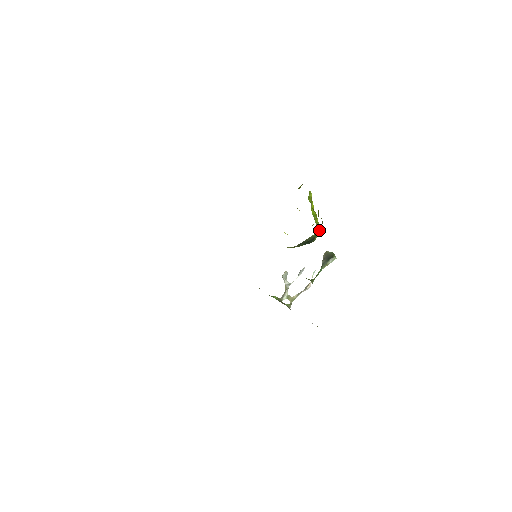
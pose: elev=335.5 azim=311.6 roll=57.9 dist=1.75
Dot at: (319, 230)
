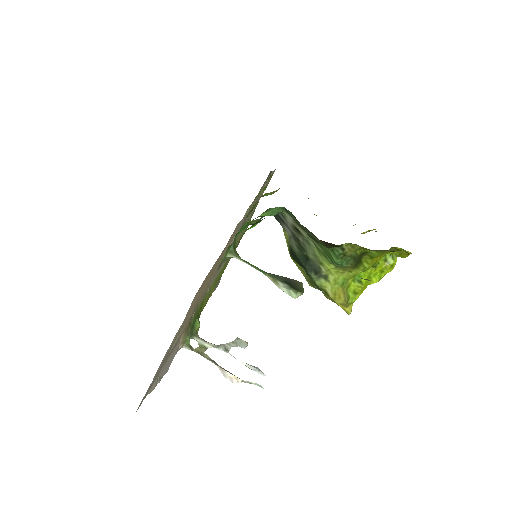
Dot at: (337, 292)
